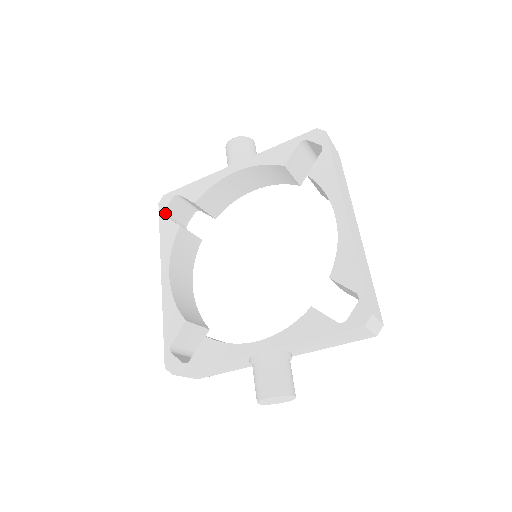
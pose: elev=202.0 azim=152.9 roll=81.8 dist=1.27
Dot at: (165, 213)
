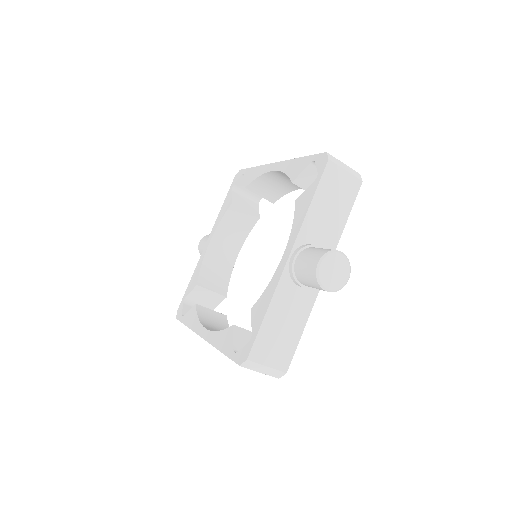
Dot at: occluded
